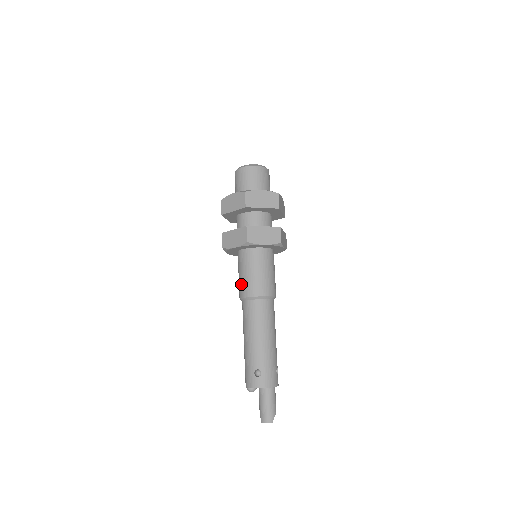
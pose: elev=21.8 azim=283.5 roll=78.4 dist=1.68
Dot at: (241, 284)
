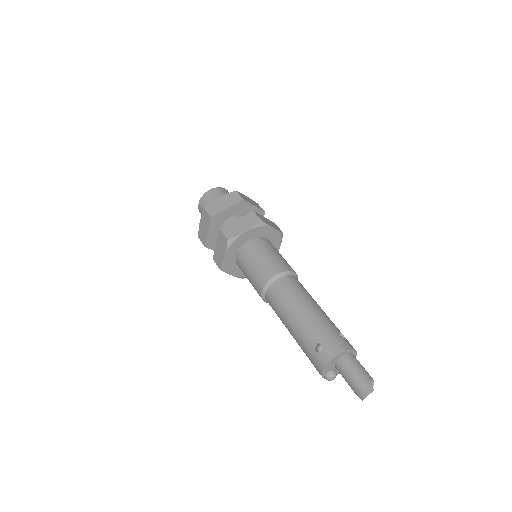
Dot at: (253, 284)
